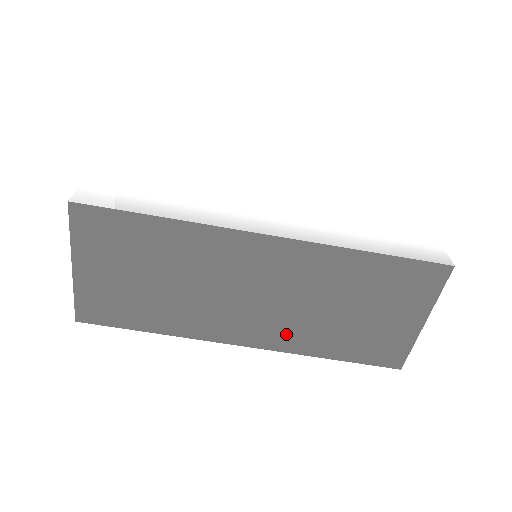
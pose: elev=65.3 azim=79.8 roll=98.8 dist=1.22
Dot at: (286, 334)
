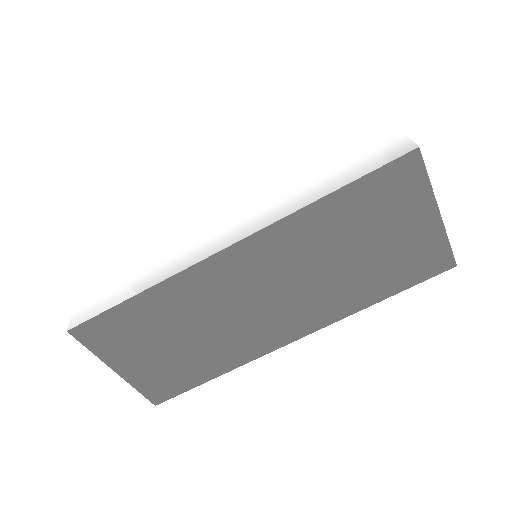
Dot at: (322, 308)
